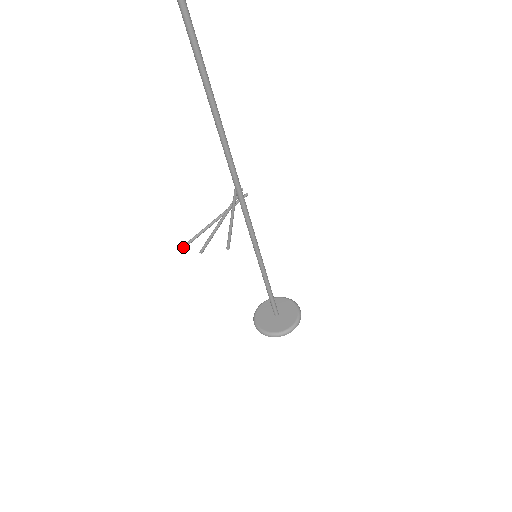
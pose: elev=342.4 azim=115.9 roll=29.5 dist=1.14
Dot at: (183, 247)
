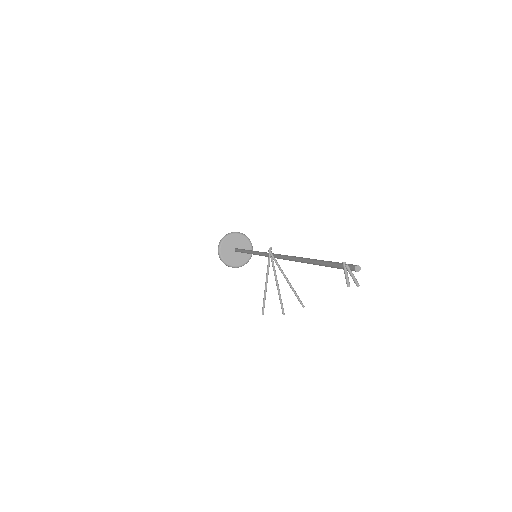
Dot at: occluded
